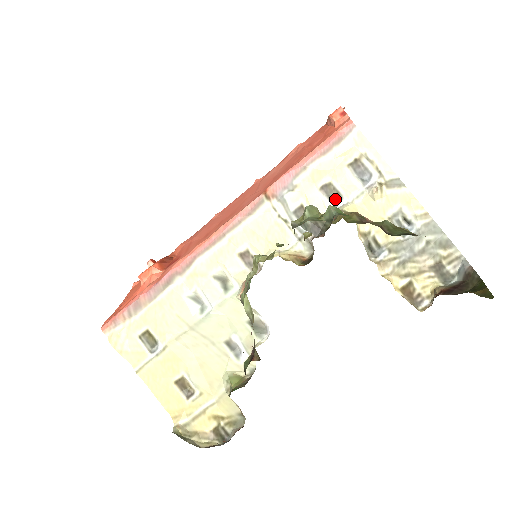
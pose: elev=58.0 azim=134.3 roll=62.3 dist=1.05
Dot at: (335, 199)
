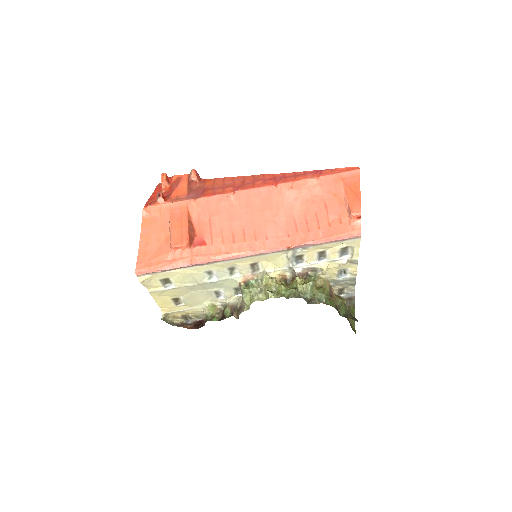
Dot at: (321, 257)
